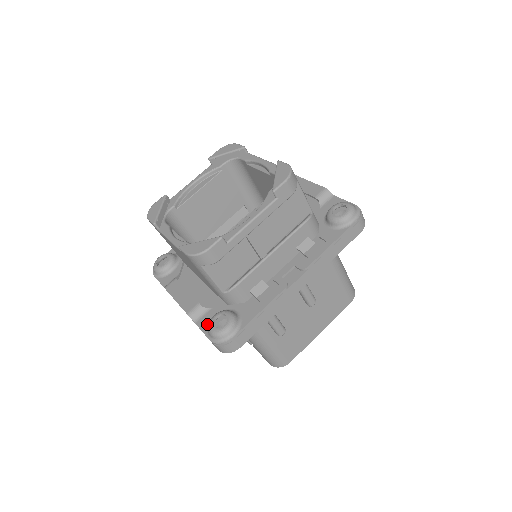
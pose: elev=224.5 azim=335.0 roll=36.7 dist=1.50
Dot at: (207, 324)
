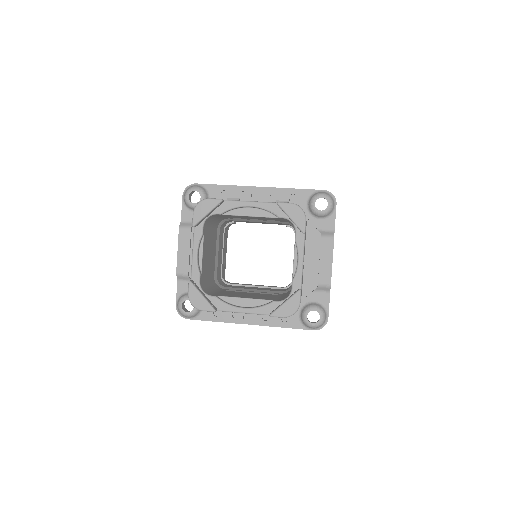
Dot at: (183, 291)
